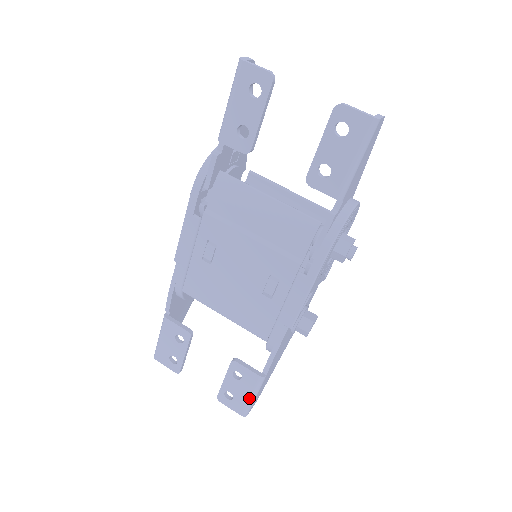
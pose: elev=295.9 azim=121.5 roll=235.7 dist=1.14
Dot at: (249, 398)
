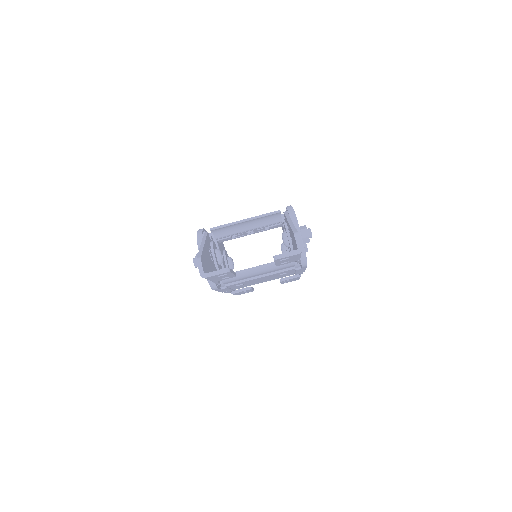
Dot at: occluded
